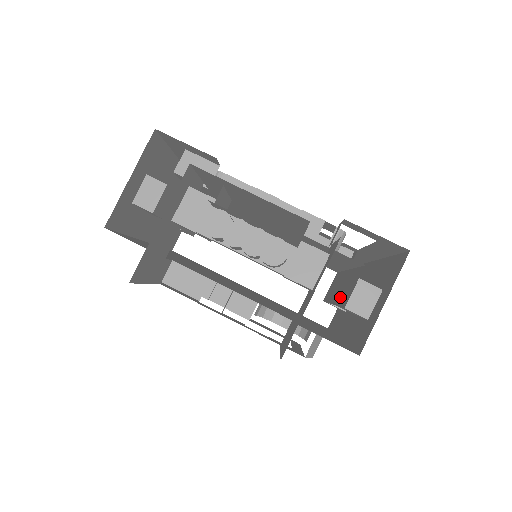
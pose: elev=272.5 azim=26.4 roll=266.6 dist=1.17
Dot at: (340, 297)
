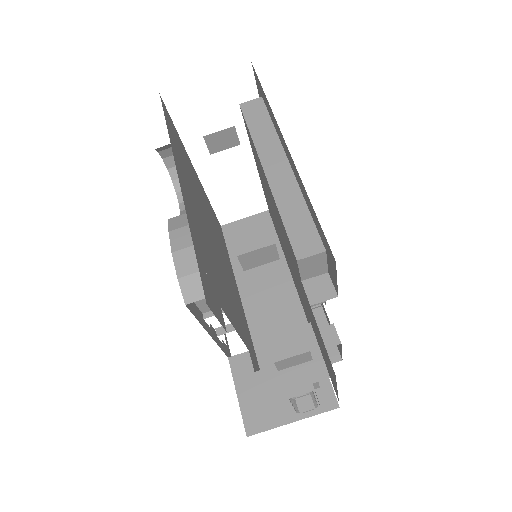
Dot at: (274, 308)
